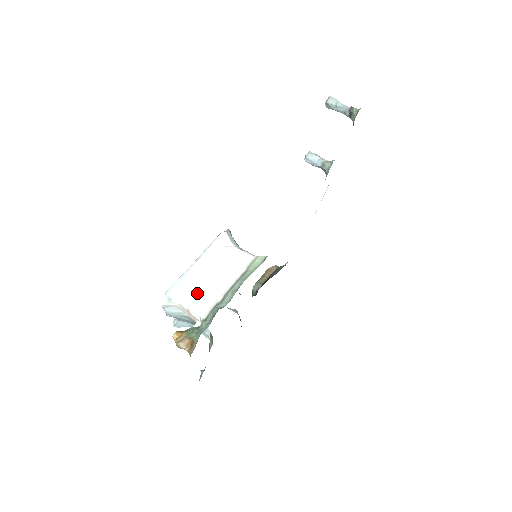
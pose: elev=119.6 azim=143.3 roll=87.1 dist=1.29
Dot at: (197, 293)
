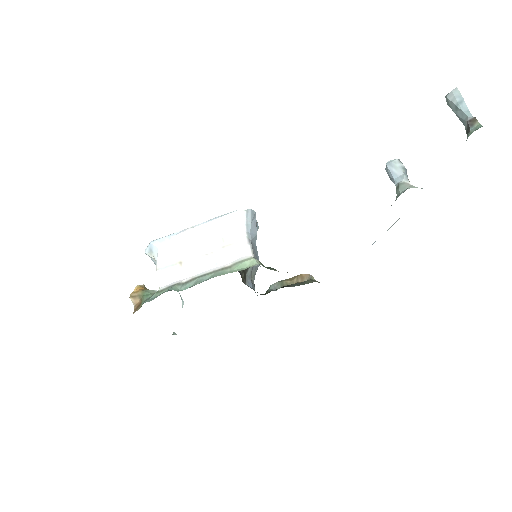
Dot at: (175, 260)
